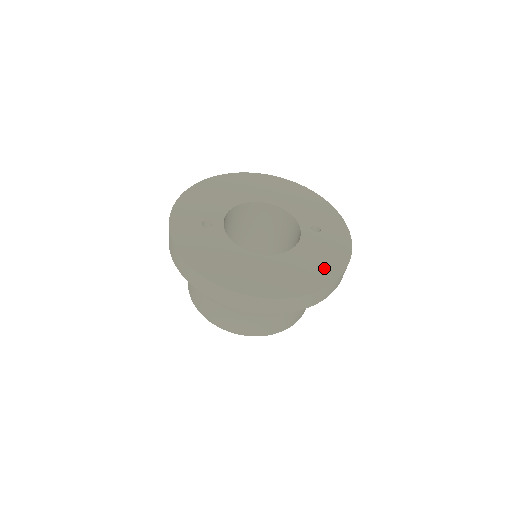
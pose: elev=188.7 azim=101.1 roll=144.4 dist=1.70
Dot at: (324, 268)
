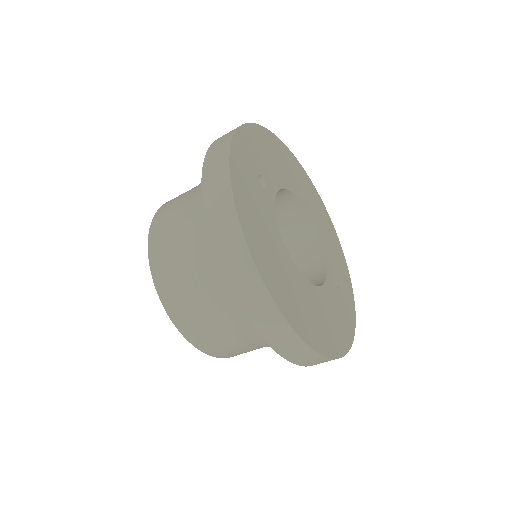
Dot at: (337, 334)
